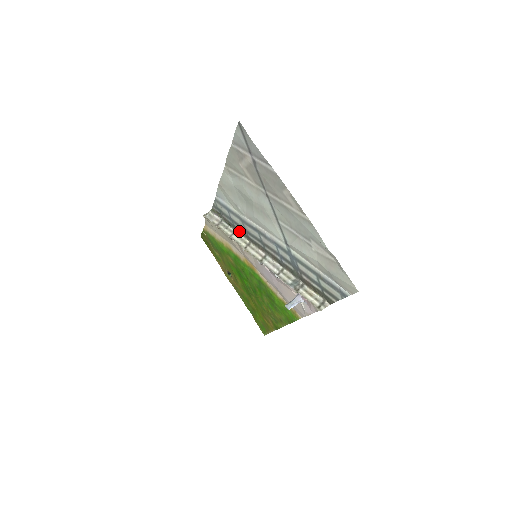
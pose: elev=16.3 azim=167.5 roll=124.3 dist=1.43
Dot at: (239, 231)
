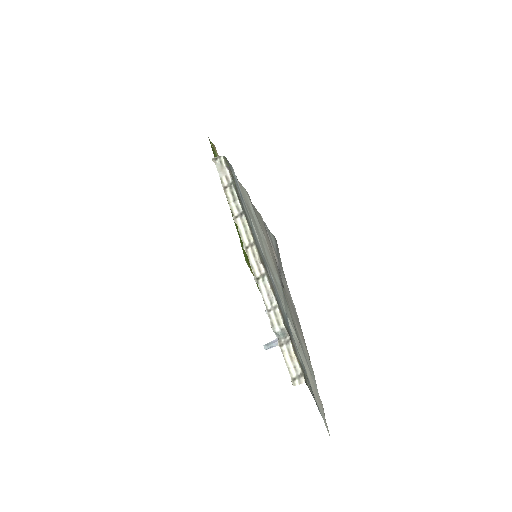
Dot at: (247, 219)
